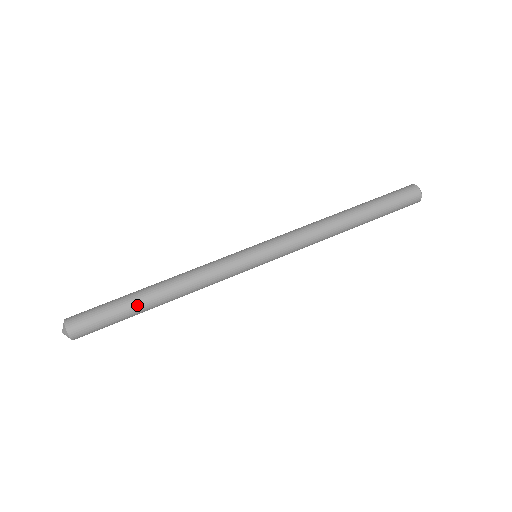
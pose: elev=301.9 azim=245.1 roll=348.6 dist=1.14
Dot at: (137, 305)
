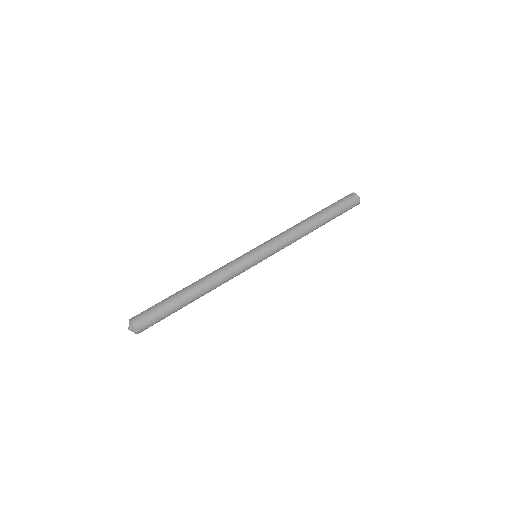
Dot at: (178, 296)
